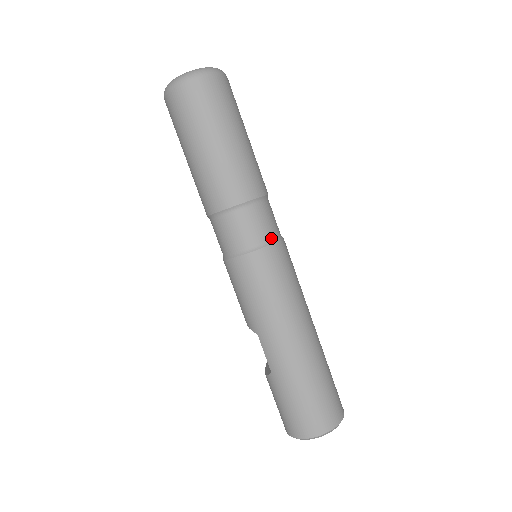
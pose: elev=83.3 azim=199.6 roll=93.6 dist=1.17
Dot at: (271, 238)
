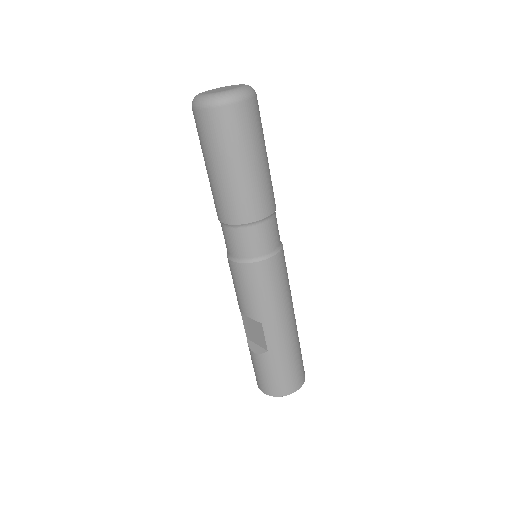
Dot at: (280, 243)
